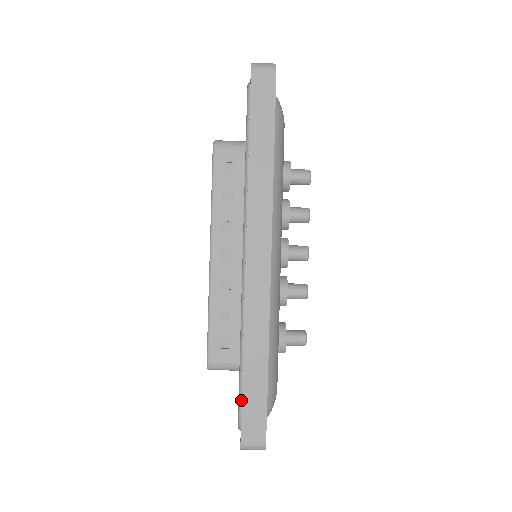
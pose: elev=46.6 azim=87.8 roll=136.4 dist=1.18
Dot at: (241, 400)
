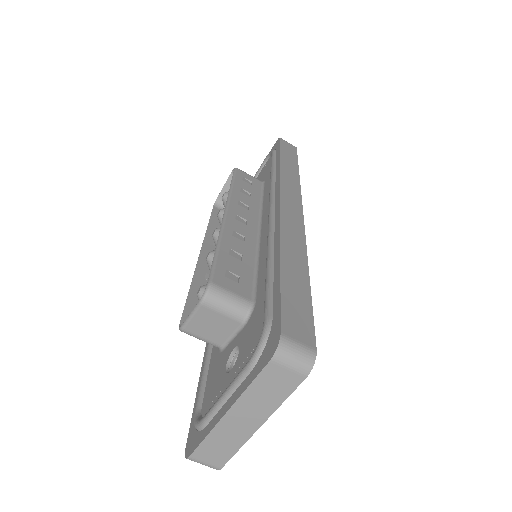
Dot at: (272, 303)
